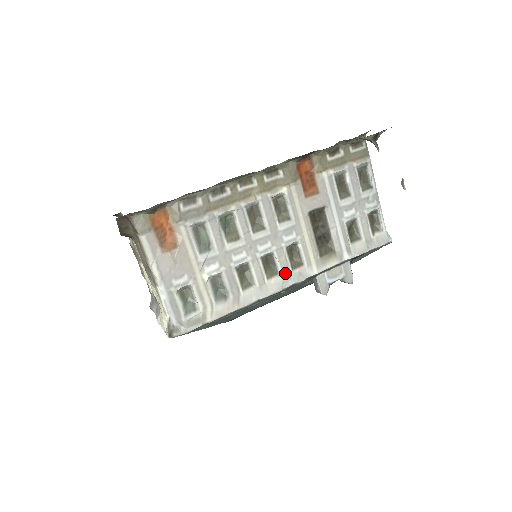
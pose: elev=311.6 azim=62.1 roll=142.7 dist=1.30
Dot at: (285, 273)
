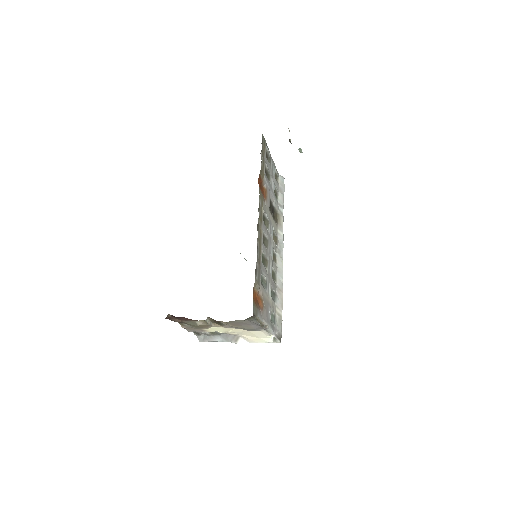
Dot at: (277, 251)
